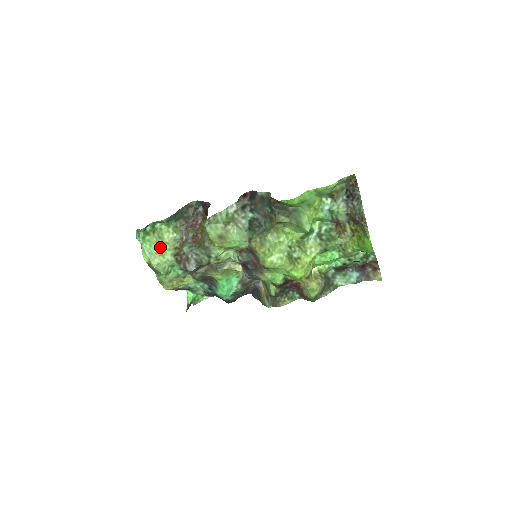
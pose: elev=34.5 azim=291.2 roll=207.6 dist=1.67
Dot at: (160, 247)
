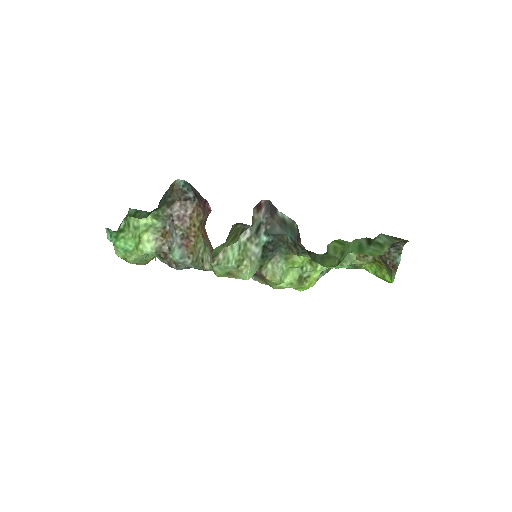
Dot at: (137, 240)
